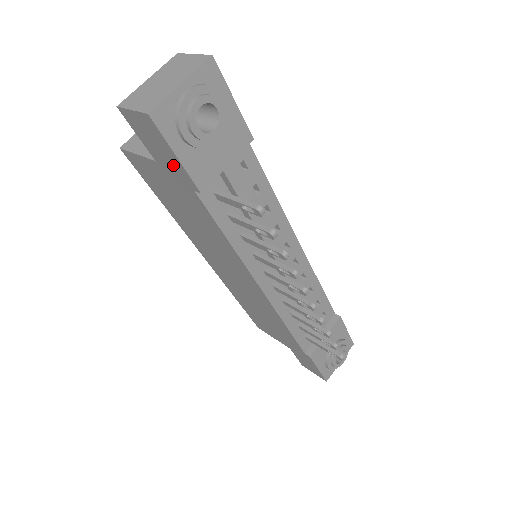
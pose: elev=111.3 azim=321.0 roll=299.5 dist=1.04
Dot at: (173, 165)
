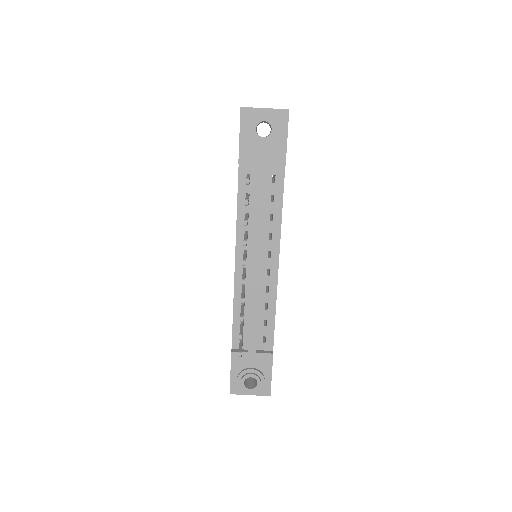
Dot at: occluded
